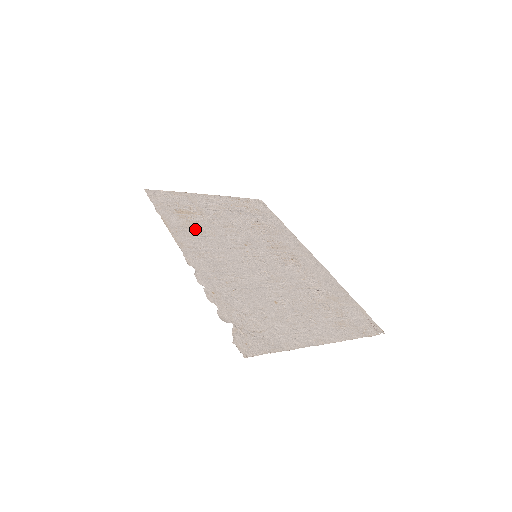
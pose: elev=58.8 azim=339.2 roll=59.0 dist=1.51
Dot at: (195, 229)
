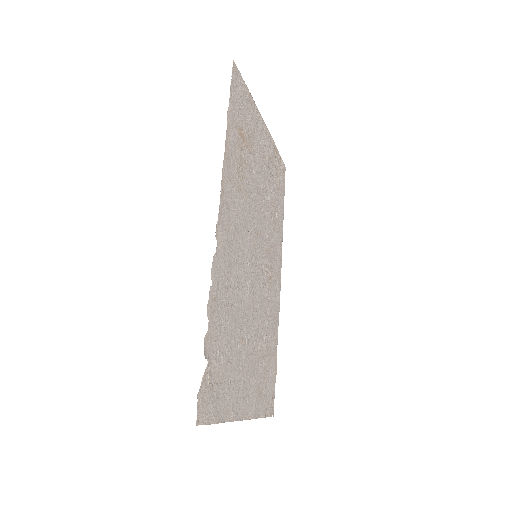
Dot at: (240, 175)
